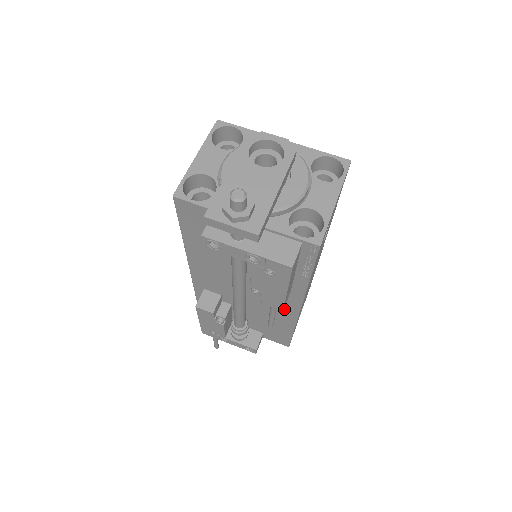
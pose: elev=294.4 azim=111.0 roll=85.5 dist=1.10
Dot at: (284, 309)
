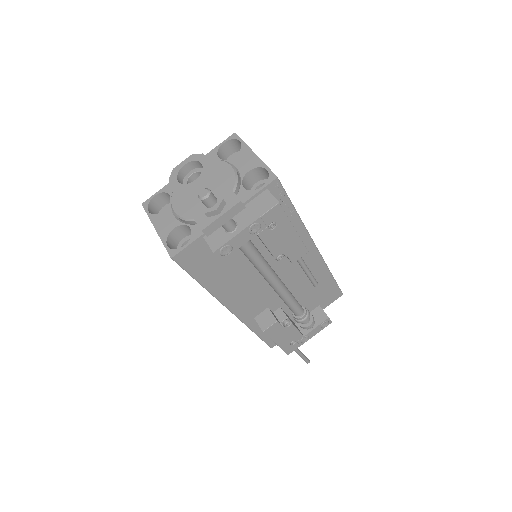
Dot at: (309, 262)
